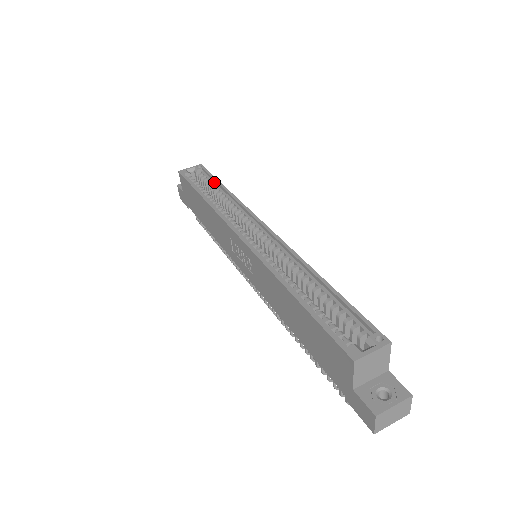
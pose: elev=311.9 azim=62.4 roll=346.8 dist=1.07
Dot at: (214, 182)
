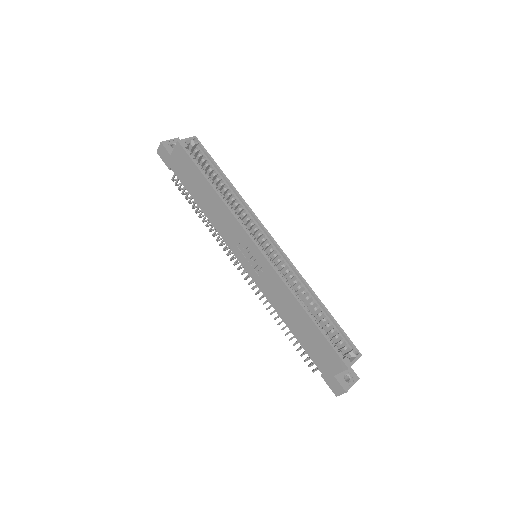
Dot at: (215, 167)
